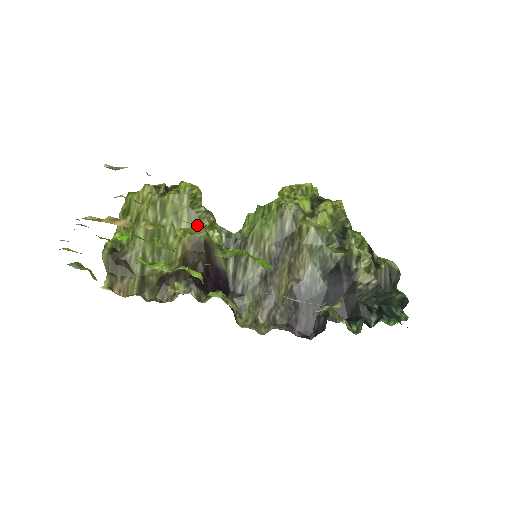
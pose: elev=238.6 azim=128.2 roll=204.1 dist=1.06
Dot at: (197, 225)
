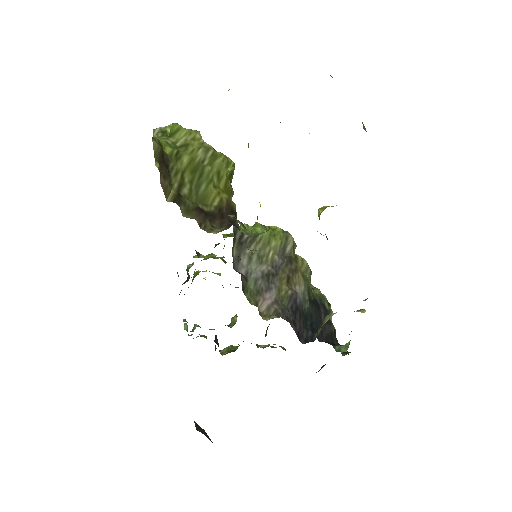
Dot at: (228, 195)
